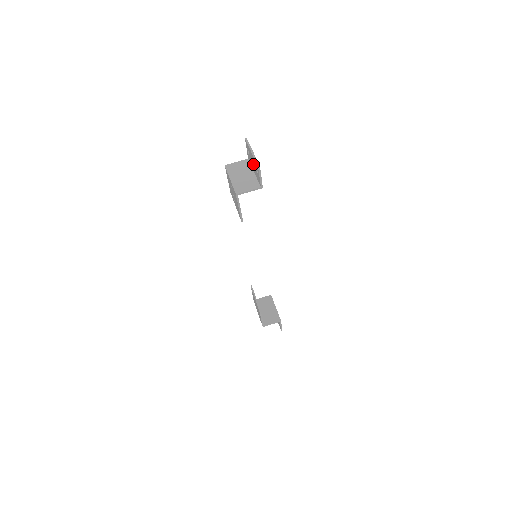
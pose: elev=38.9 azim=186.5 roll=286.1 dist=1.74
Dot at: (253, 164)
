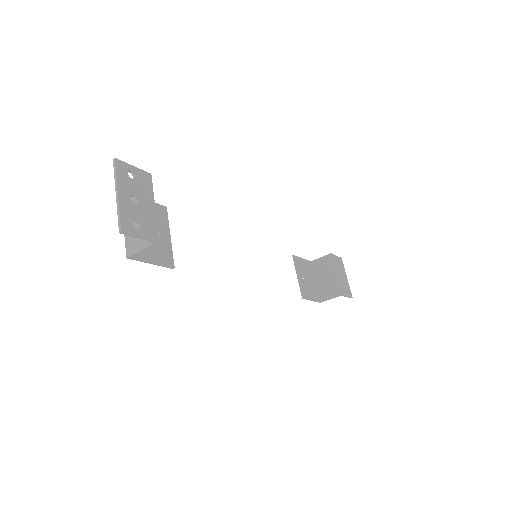
Dot at: (135, 204)
